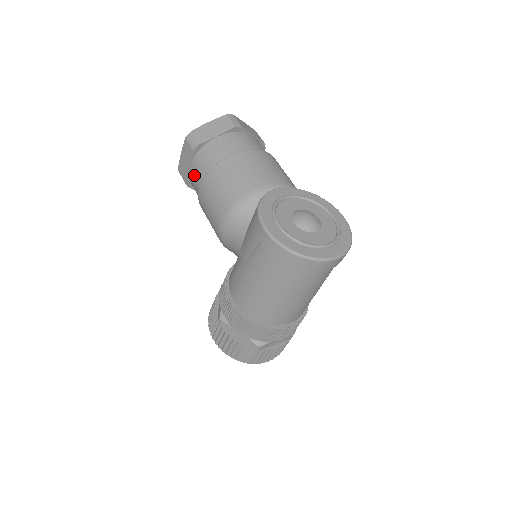
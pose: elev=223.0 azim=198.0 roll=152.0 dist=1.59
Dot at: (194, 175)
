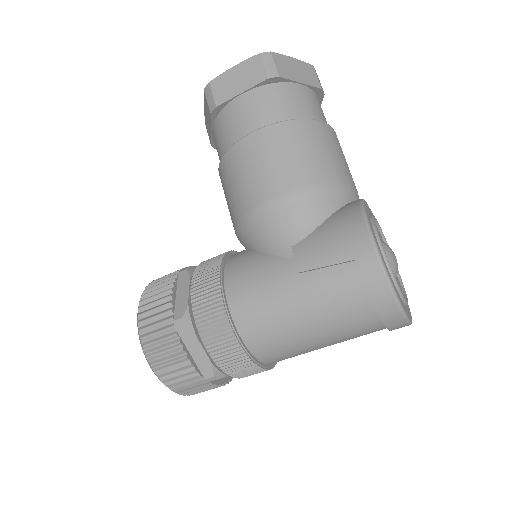
Dot at: (246, 108)
